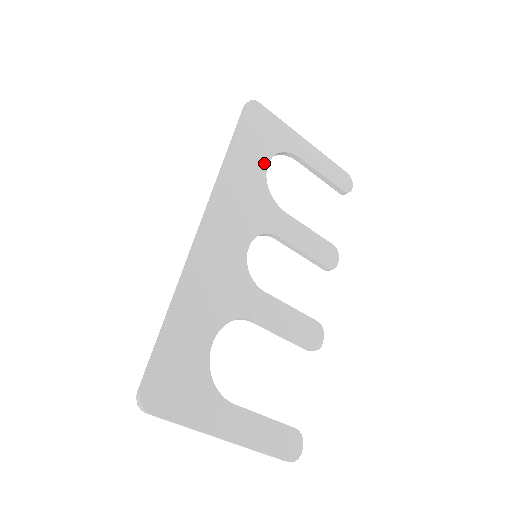
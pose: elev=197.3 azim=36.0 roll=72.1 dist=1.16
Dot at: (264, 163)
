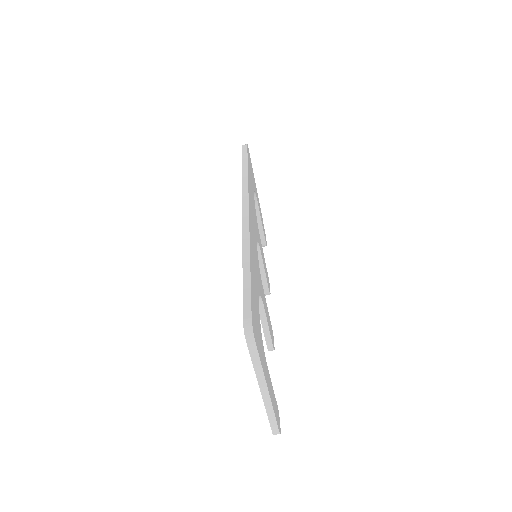
Dot at: (253, 192)
